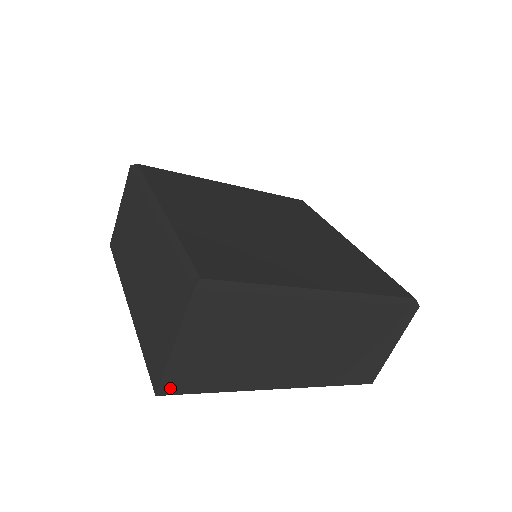
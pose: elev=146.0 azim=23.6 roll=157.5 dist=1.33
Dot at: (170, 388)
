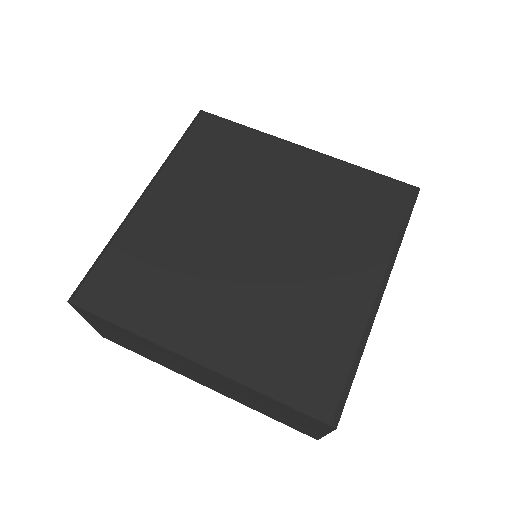
Dot at: occluded
